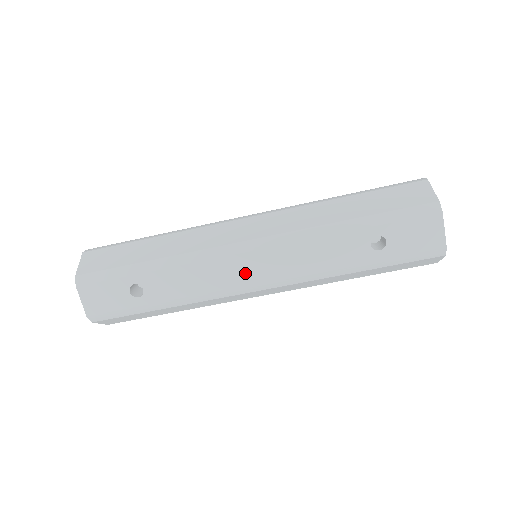
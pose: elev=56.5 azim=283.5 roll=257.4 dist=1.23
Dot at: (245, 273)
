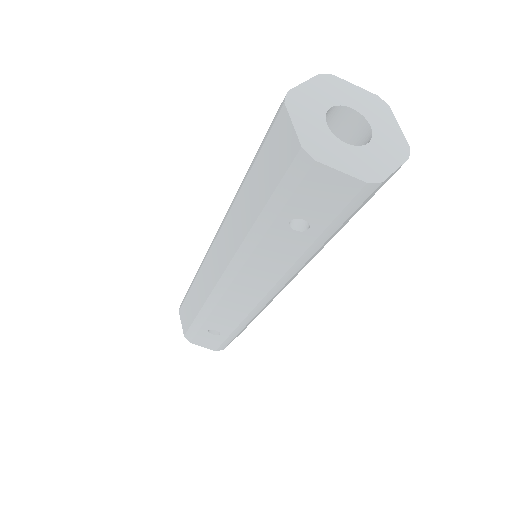
Dot at: (247, 297)
